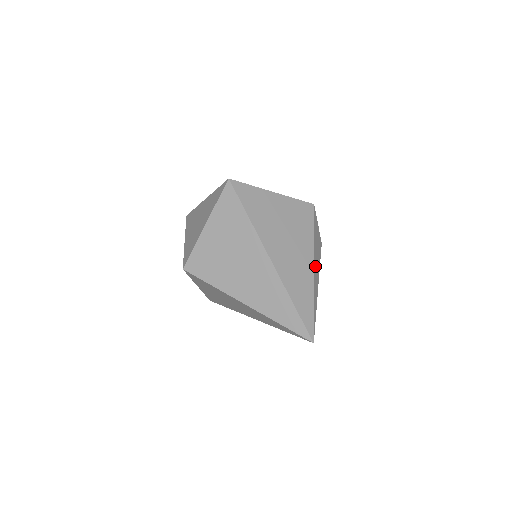
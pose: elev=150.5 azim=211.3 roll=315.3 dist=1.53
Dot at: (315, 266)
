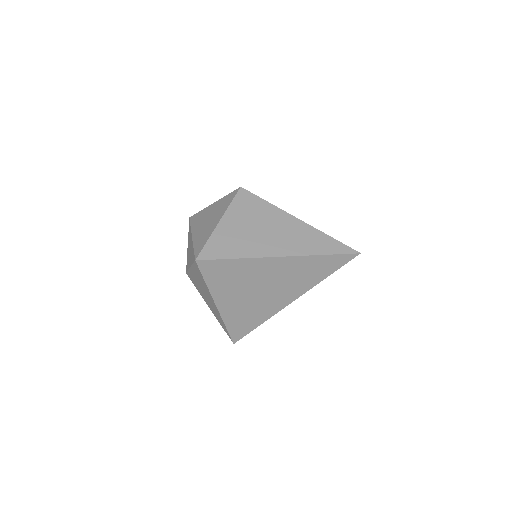
Dot at: occluded
